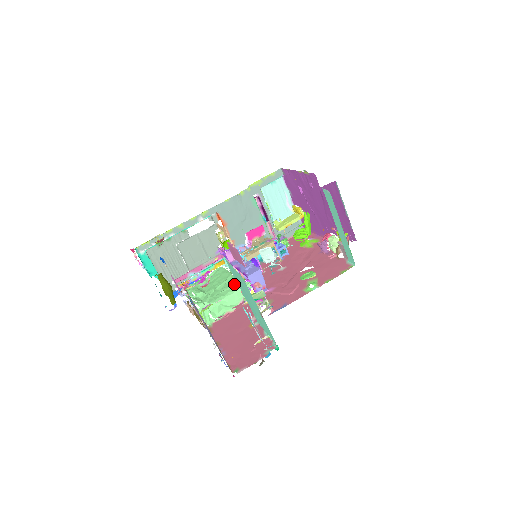
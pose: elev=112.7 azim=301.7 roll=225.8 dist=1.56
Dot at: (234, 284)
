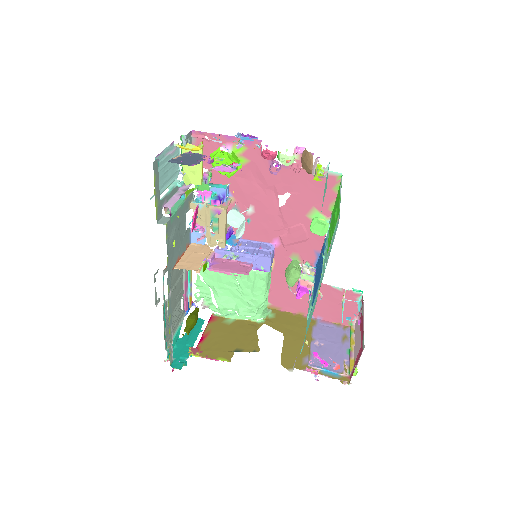
Dot at: (254, 277)
